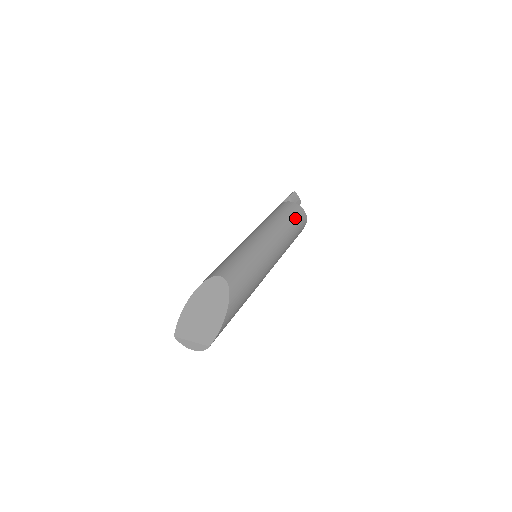
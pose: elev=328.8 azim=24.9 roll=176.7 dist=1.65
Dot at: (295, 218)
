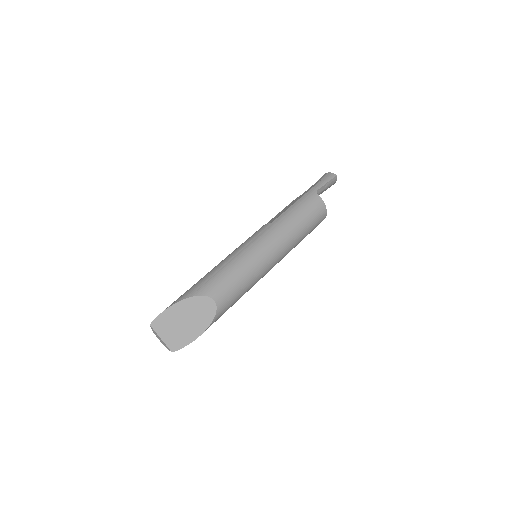
Dot at: (313, 228)
